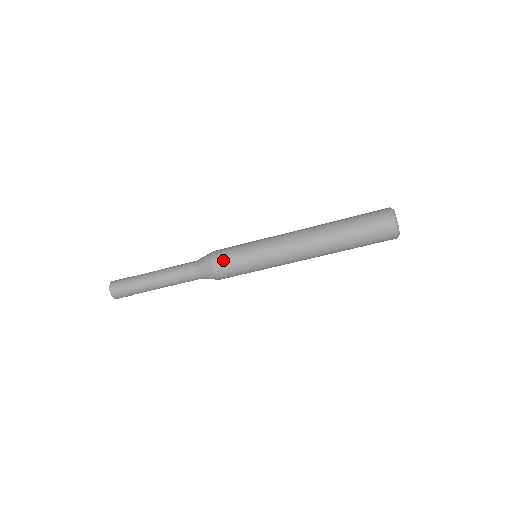
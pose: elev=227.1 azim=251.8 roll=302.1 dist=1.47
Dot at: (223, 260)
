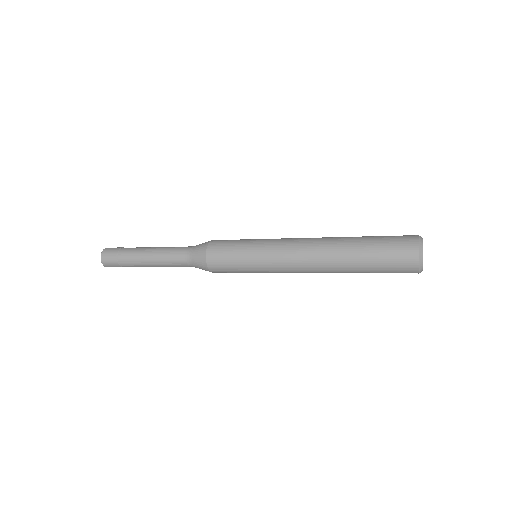
Dot at: (218, 259)
